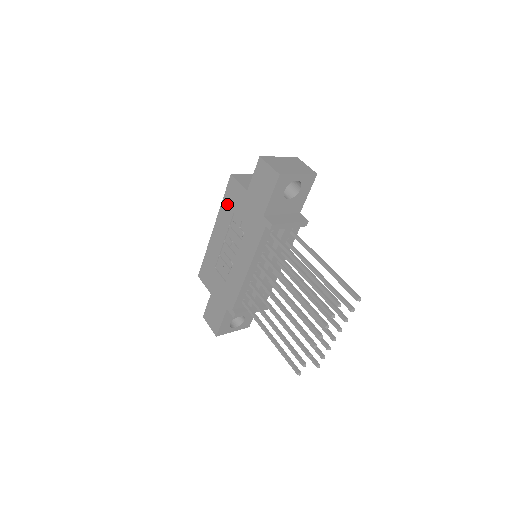
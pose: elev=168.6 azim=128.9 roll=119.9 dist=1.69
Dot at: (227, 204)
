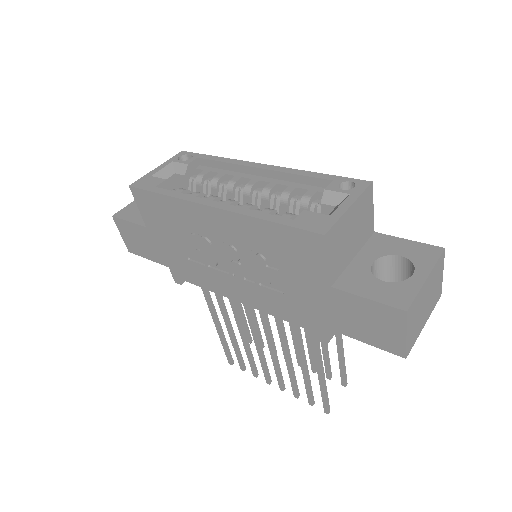
Dot at: (273, 237)
